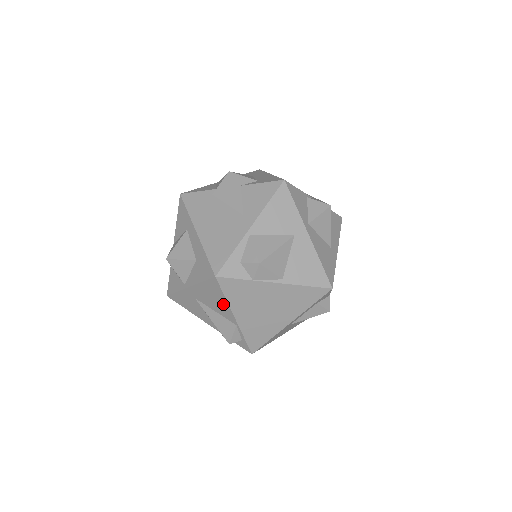
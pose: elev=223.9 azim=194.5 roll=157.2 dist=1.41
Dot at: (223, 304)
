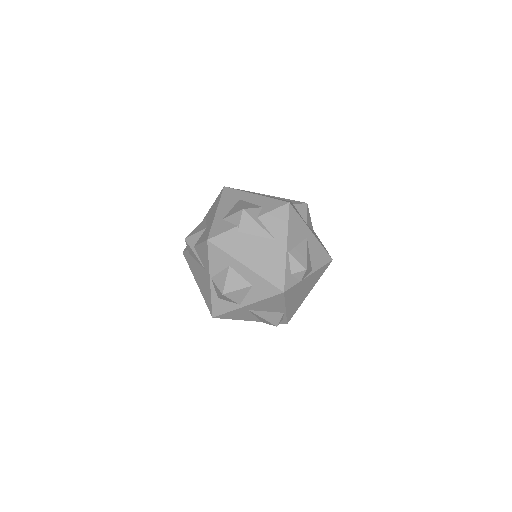
Dot at: (279, 305)
